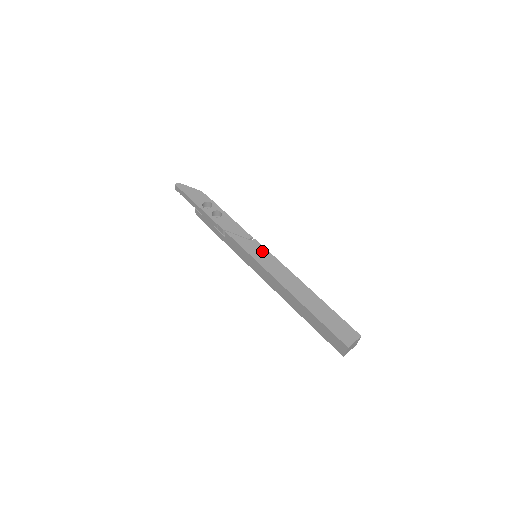
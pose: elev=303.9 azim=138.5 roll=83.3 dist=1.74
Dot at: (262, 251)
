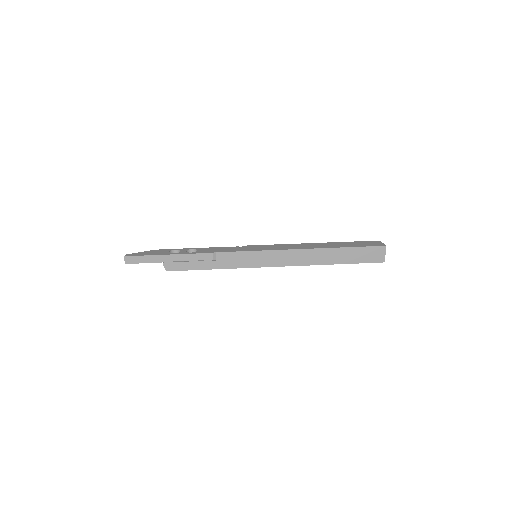
Dot at: (259, 246)
